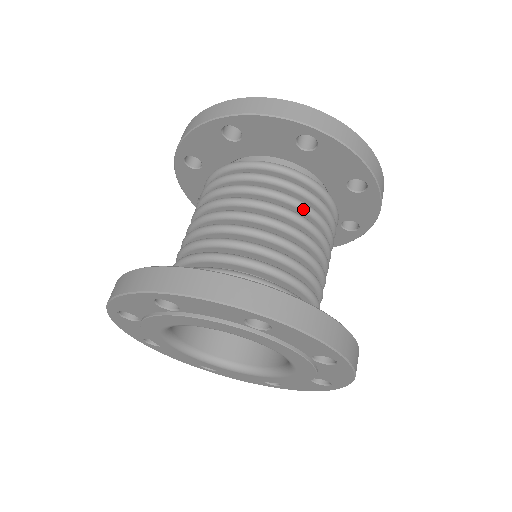
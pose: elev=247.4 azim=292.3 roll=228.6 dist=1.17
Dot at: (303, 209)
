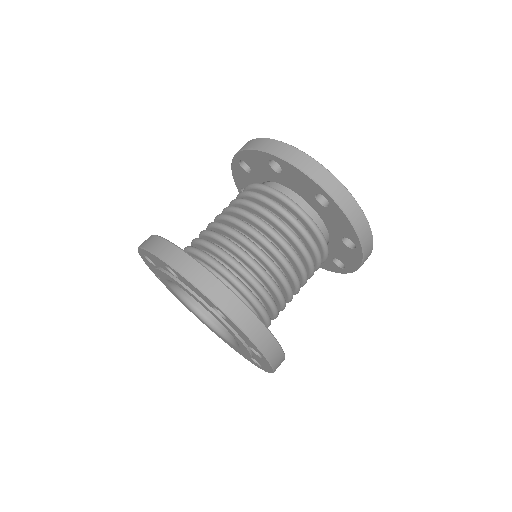
Dot at: (311, 272)
